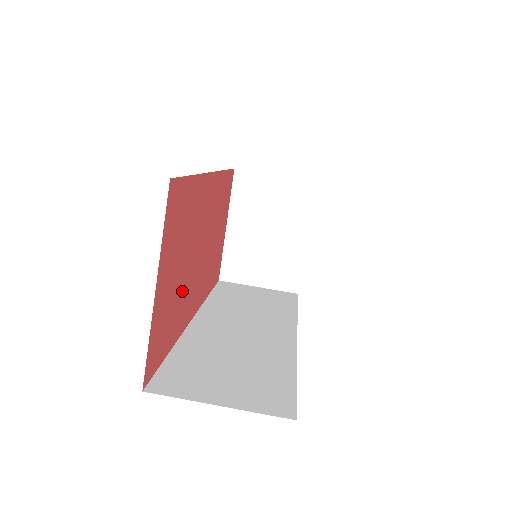
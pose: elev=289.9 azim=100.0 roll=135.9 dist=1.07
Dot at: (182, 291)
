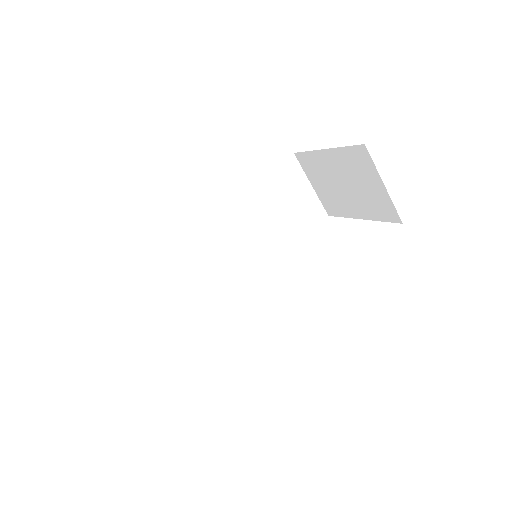
Dot at: occluded
